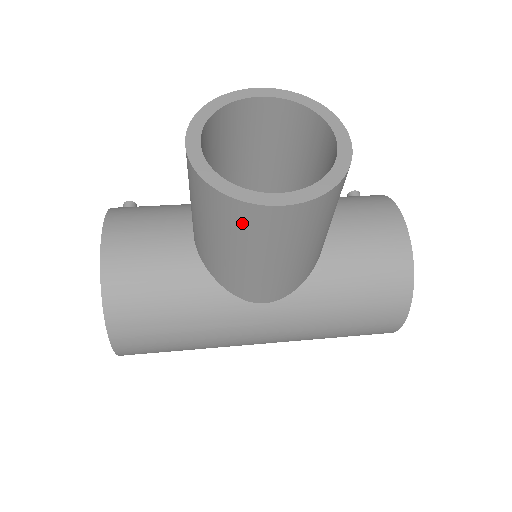
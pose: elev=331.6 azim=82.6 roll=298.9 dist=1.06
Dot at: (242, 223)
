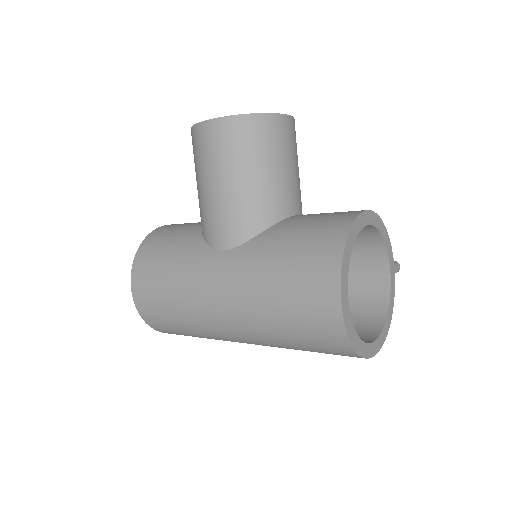
Dot at: (198, 146)
